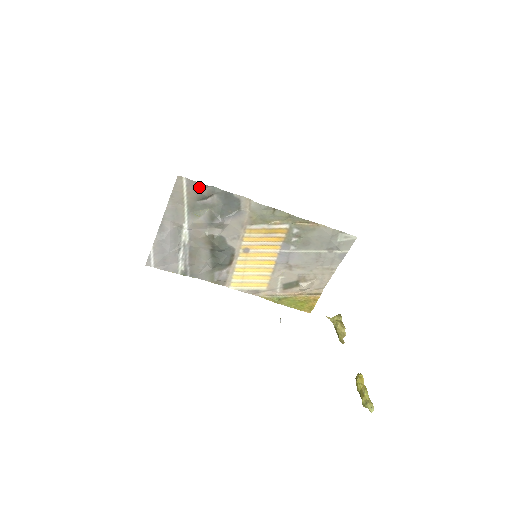
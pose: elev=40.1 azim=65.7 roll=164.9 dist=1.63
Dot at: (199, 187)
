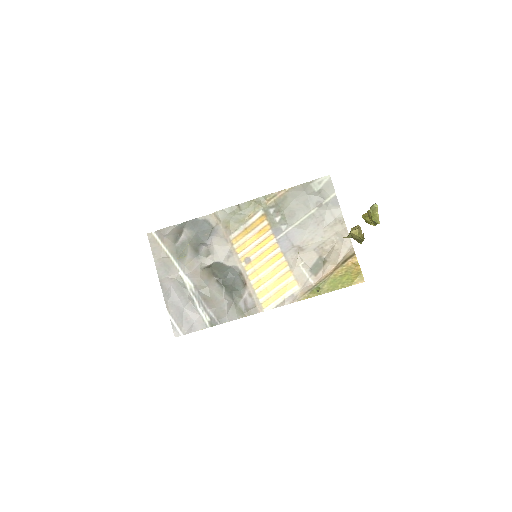
Dot at: (168, 232)
